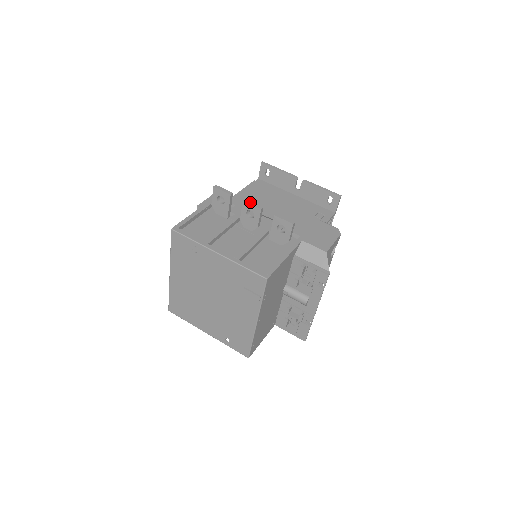
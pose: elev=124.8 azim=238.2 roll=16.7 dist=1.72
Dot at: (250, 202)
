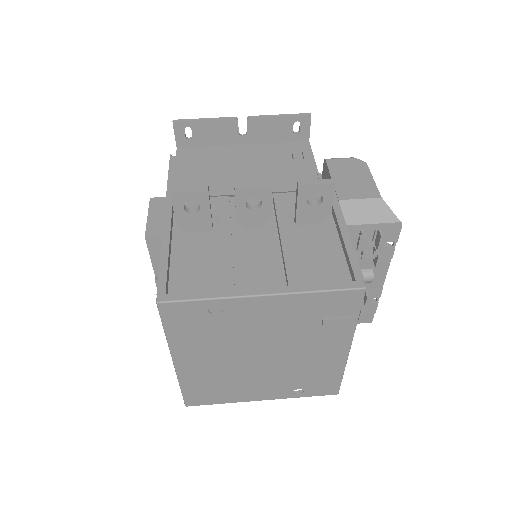
Dot at: (247, 185)
